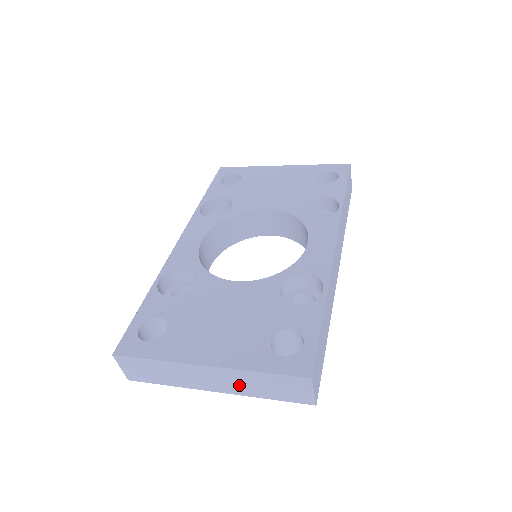
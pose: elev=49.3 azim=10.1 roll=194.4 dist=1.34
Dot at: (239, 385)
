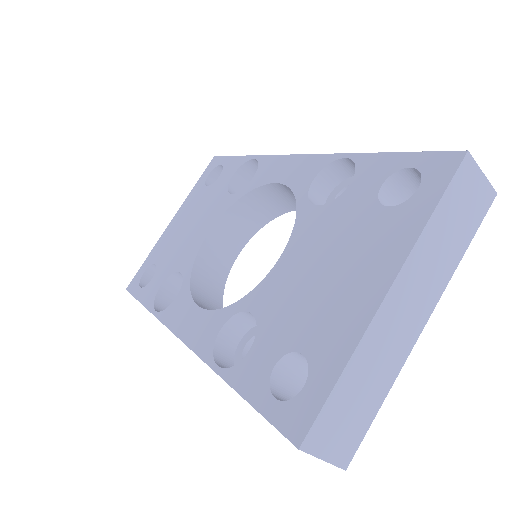
Dot at: (432, 273)
